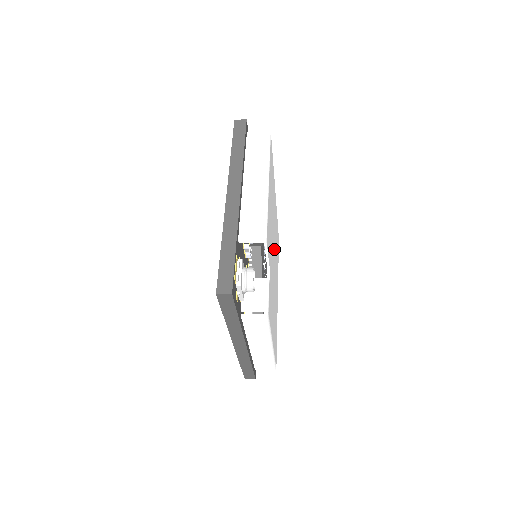
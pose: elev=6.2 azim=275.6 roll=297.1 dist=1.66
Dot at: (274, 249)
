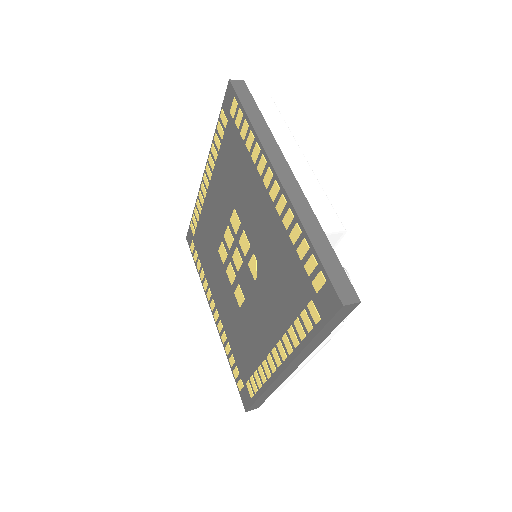
Dot at: occluded
